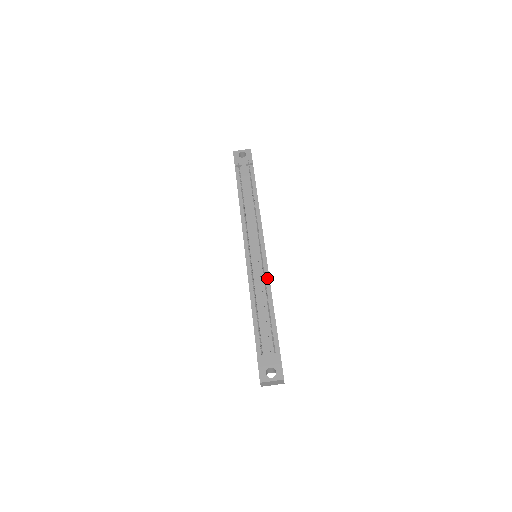
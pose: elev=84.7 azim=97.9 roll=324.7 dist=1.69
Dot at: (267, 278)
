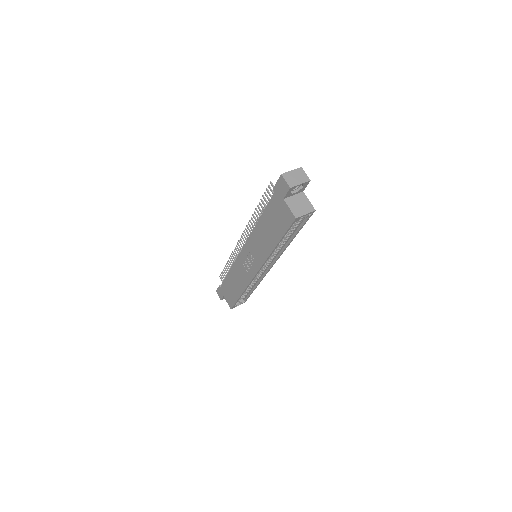
Dot at: occluded
